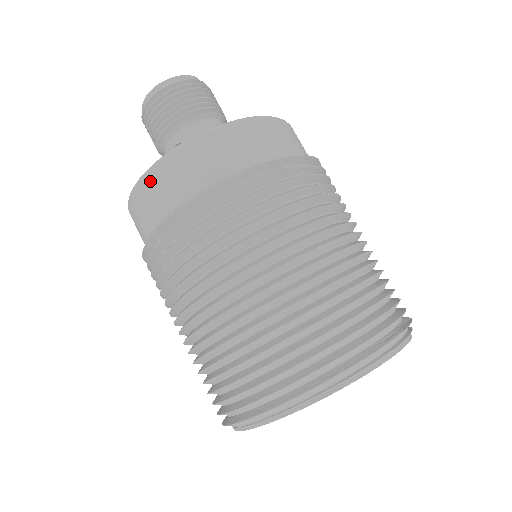
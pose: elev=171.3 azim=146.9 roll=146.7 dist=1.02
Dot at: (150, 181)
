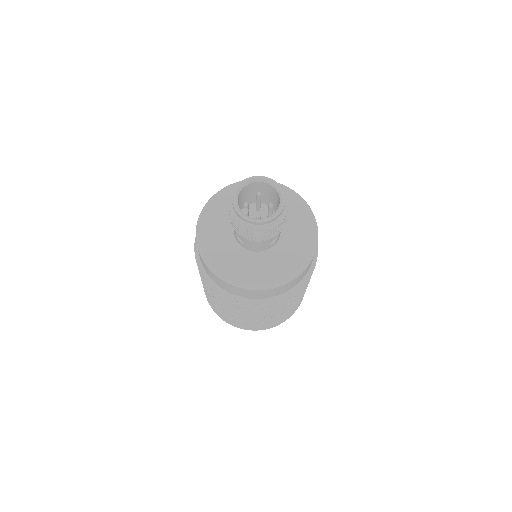
Dot at: (211, 273)
